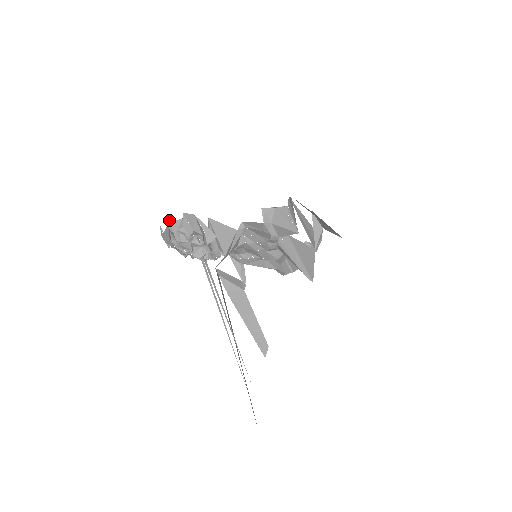
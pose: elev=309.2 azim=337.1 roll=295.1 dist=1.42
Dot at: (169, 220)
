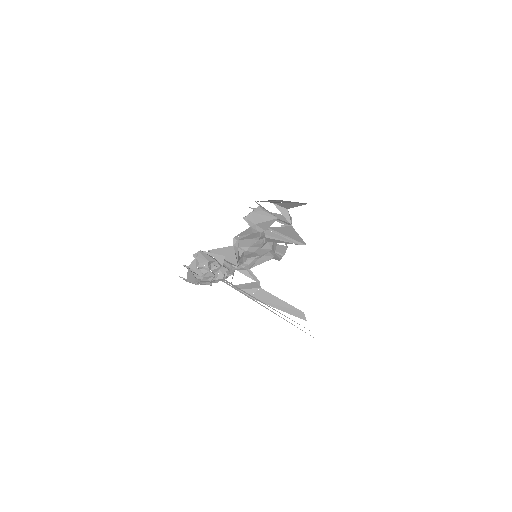
Dot at: (185, 266)
